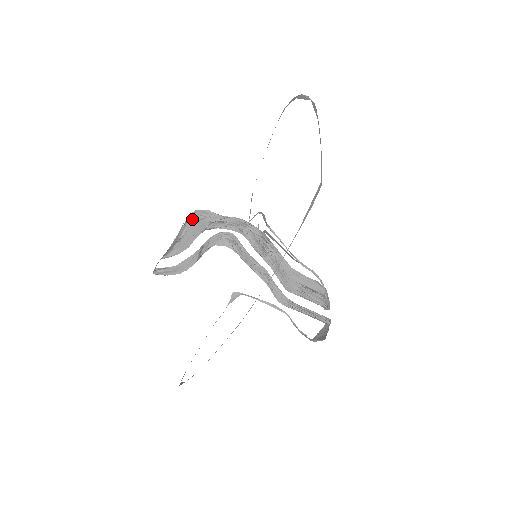
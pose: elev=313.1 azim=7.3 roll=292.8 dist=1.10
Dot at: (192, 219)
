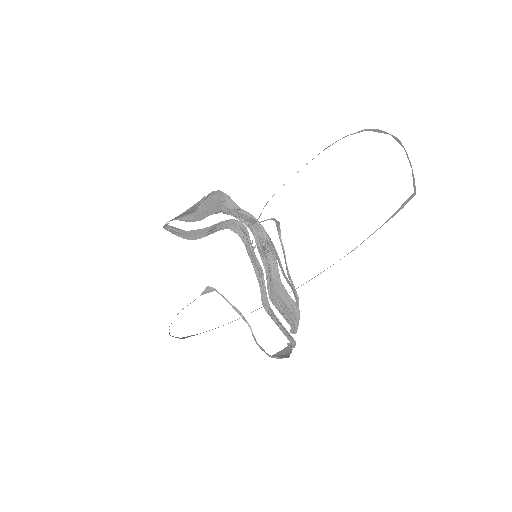
Dot at: (213, 196)
